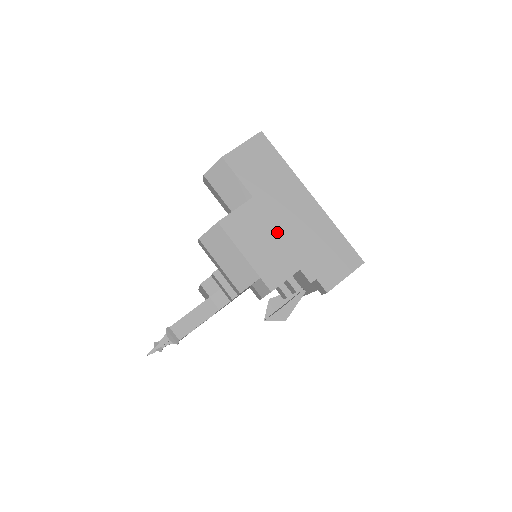
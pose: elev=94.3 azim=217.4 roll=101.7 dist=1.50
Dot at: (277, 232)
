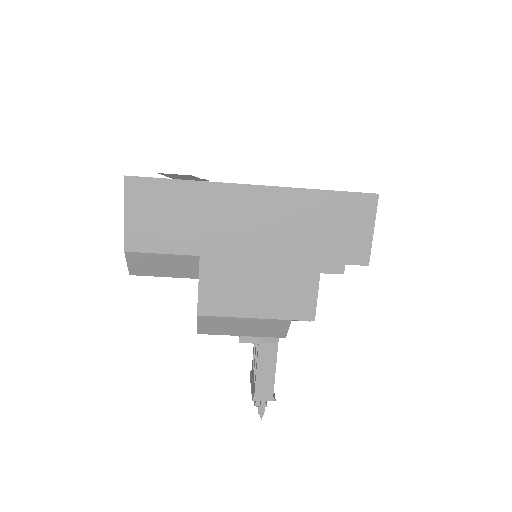
Dot at: (260, 263)
